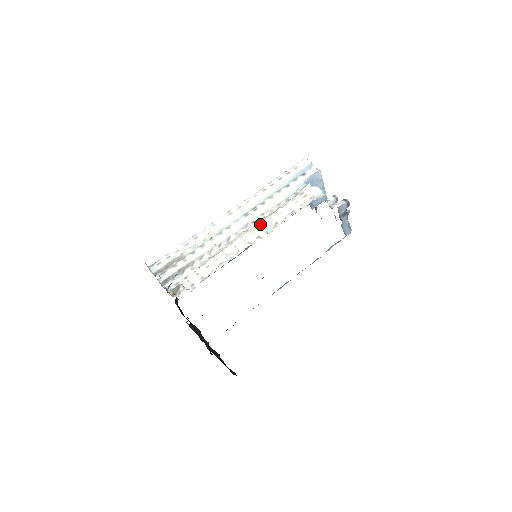
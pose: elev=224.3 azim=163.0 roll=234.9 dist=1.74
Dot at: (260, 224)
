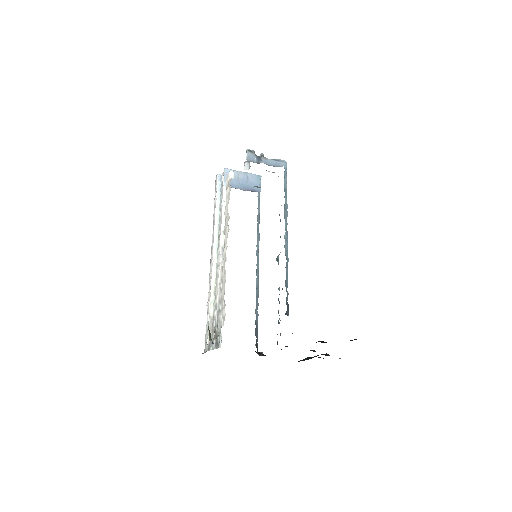
Dot at: occluded
